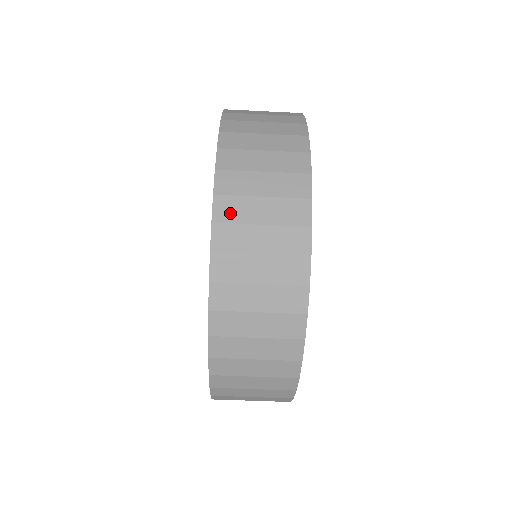
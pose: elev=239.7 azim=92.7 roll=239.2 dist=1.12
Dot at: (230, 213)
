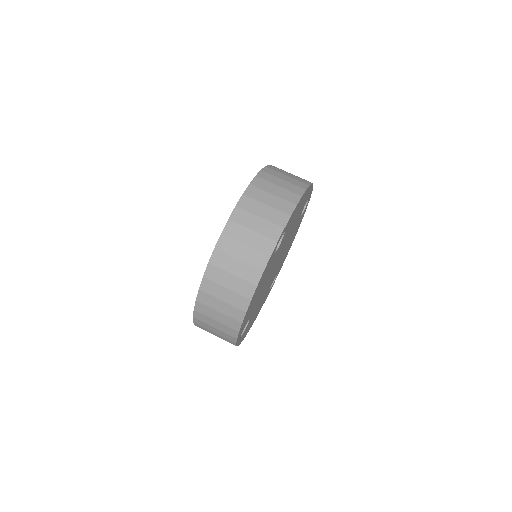
Dot at: occluded
